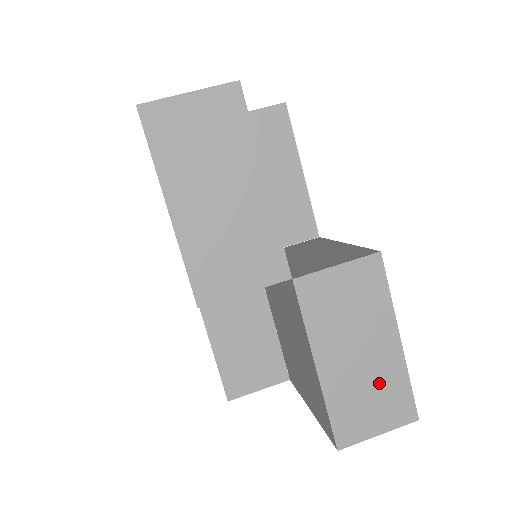
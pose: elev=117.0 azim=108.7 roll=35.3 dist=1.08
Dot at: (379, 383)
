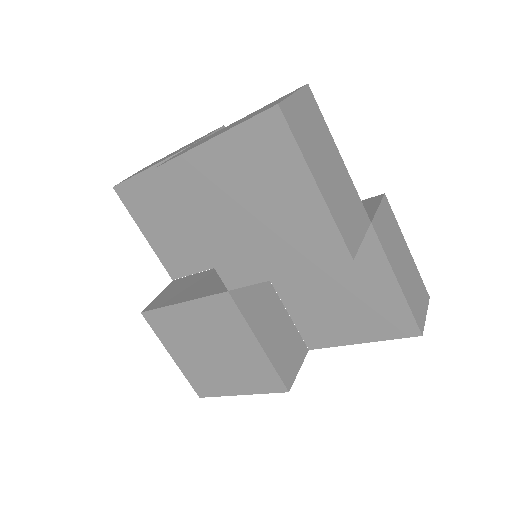
Dot at: (414, 280)
